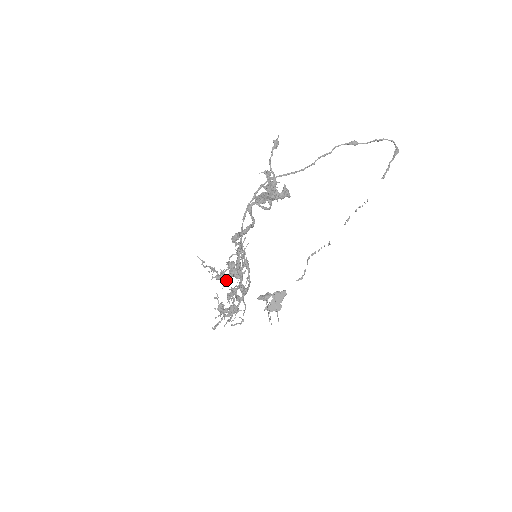
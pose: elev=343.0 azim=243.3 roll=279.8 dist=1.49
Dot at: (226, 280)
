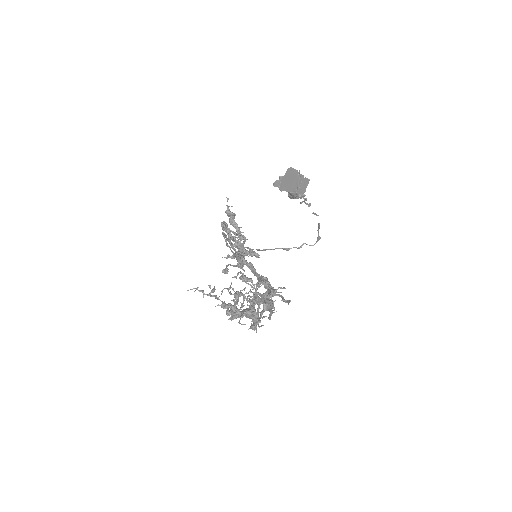
Dot at: occluded
